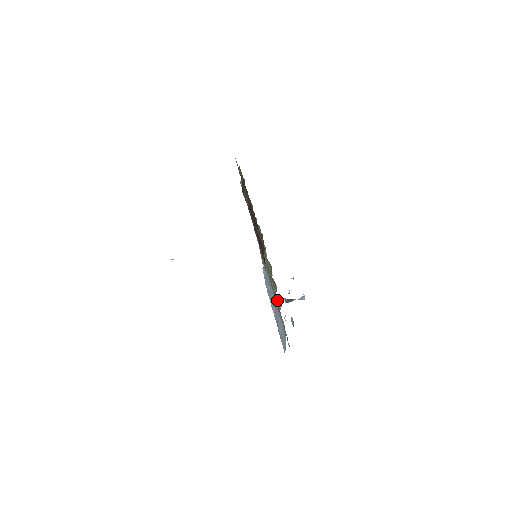
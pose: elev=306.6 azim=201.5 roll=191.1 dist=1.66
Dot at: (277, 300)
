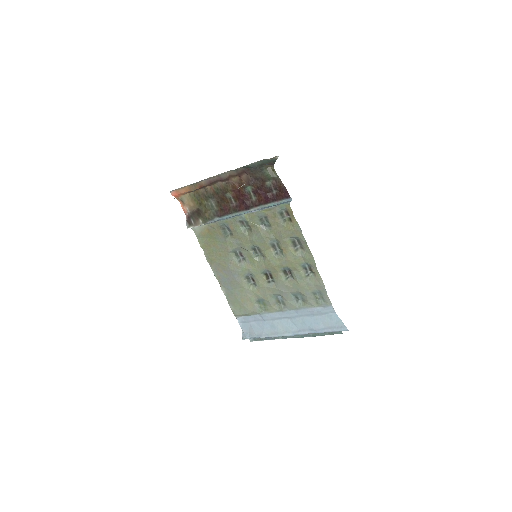
Dot at: (304, 273)
